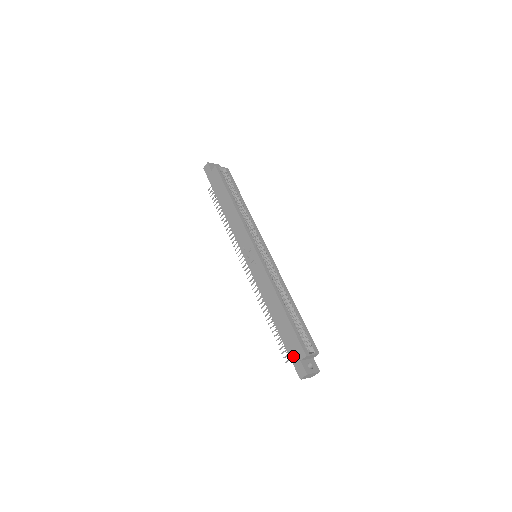
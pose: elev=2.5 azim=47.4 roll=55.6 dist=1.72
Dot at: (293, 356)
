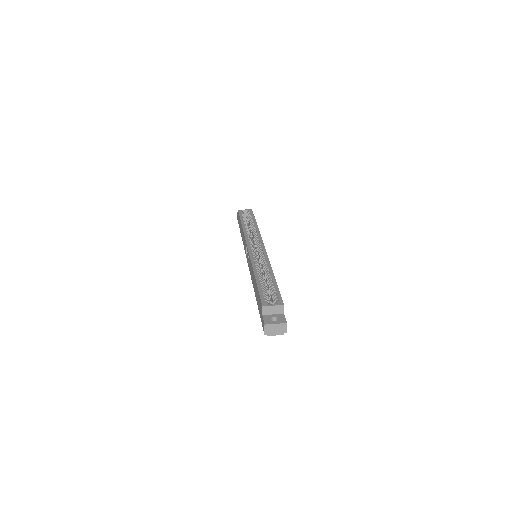
Dot at: (261, 316)
